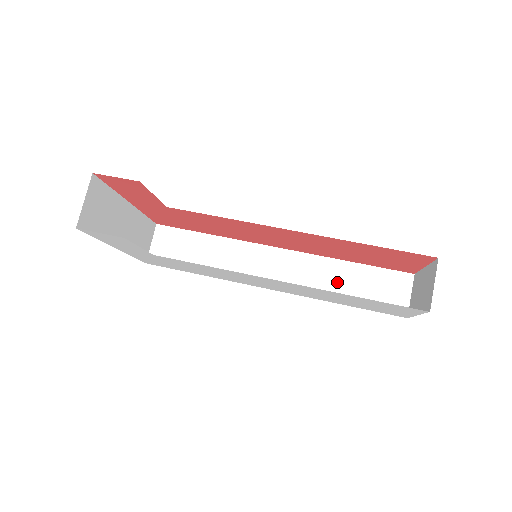
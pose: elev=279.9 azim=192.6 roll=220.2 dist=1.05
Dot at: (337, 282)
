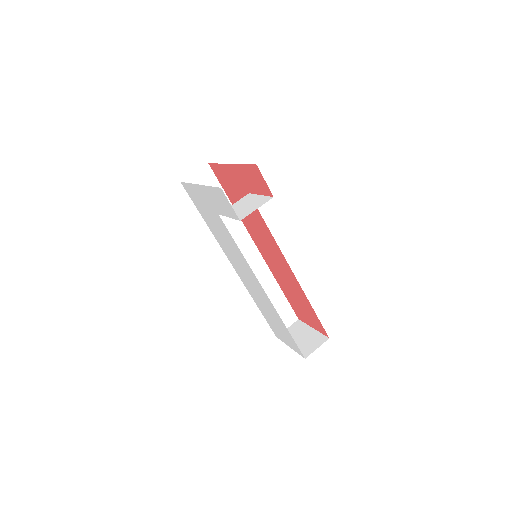
Dot at: (265, 292)
